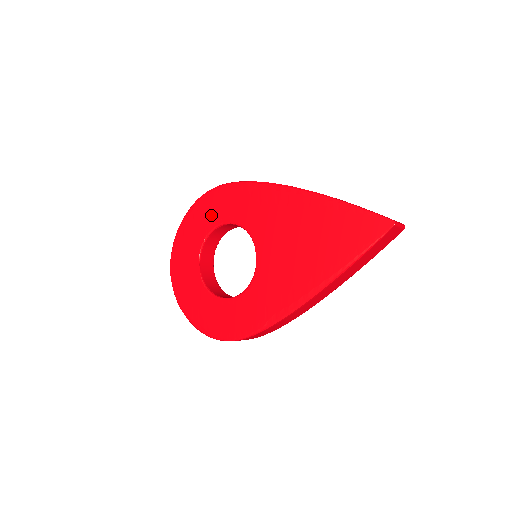
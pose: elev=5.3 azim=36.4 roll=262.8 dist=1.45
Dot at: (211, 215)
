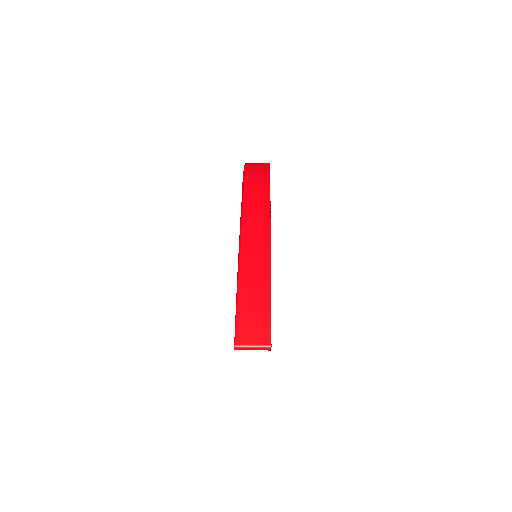
Dot at: occluded
